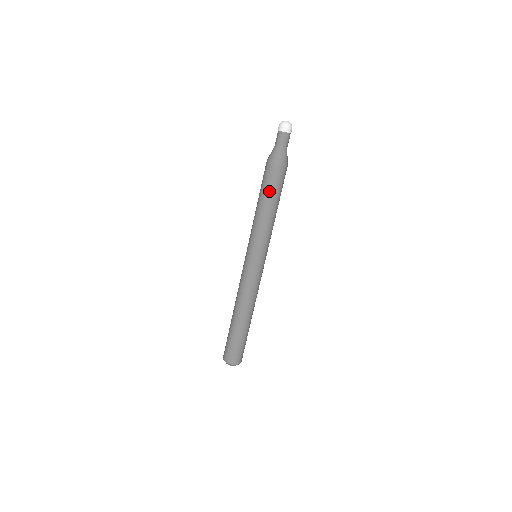
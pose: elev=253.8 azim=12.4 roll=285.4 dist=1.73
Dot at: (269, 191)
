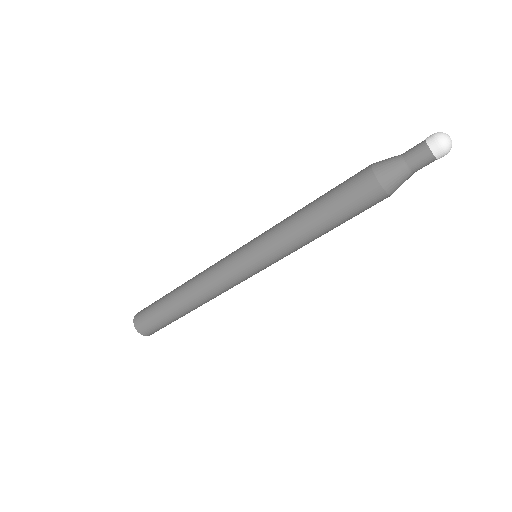
Dot at: (337, 205)
